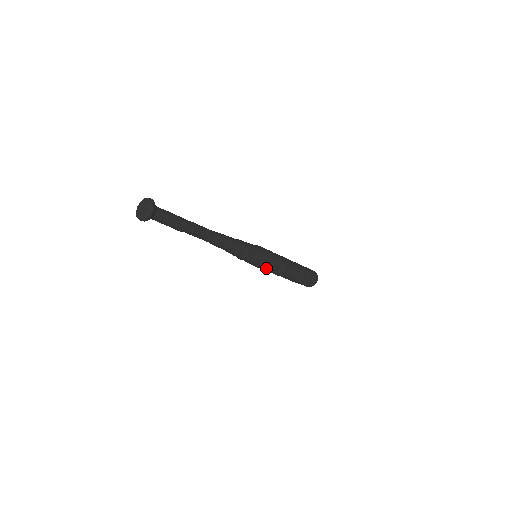
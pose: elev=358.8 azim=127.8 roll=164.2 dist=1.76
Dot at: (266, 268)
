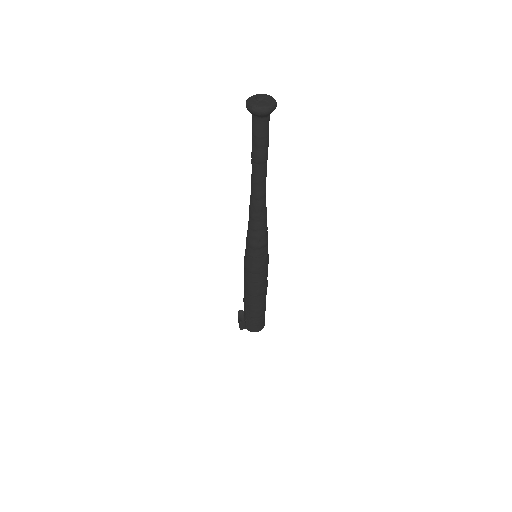
Dot at: (262, 274)
